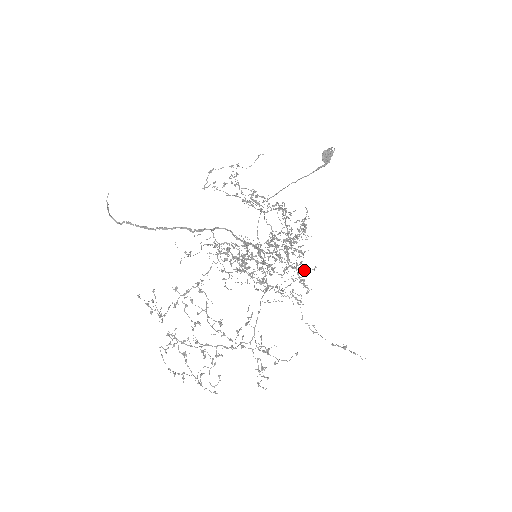
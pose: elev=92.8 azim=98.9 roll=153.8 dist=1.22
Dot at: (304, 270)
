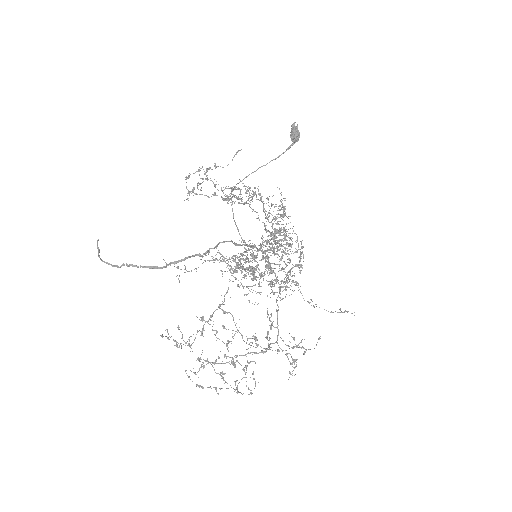
Dot at: occluded
